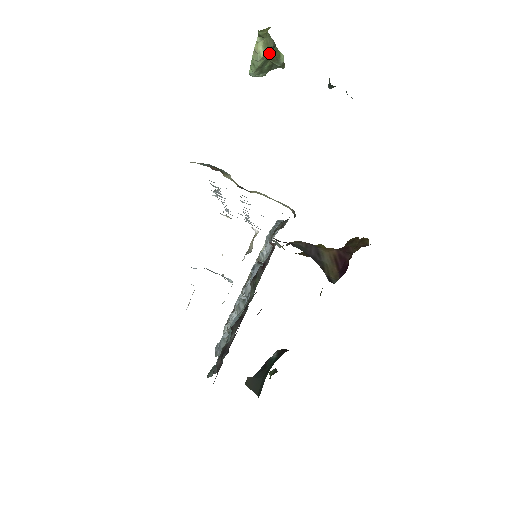
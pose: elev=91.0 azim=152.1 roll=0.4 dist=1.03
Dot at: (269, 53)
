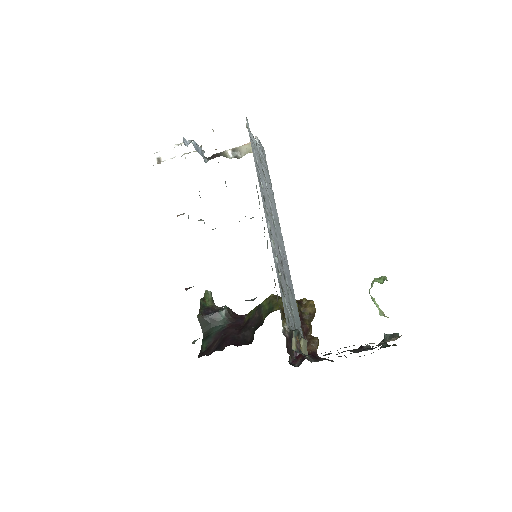
Dot at: occluded
